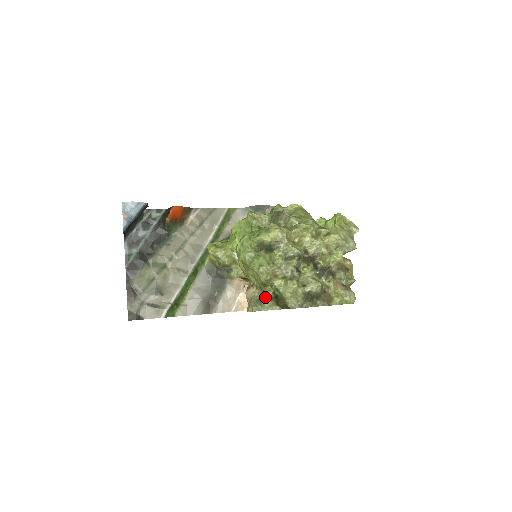
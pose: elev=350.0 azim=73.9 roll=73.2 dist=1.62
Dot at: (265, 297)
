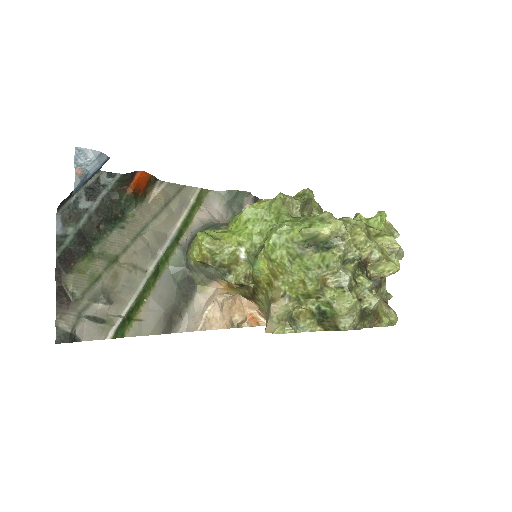
Dot at: (300, 313)
